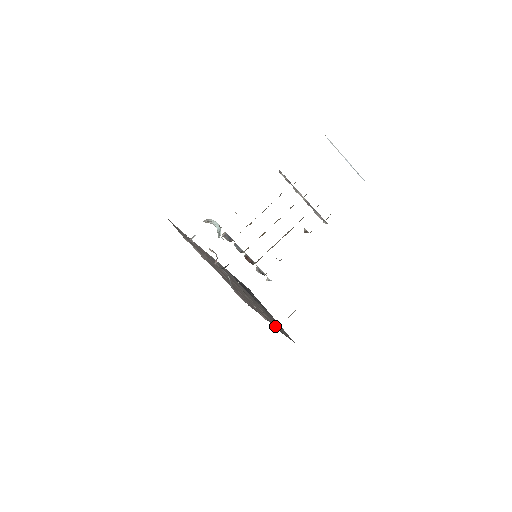
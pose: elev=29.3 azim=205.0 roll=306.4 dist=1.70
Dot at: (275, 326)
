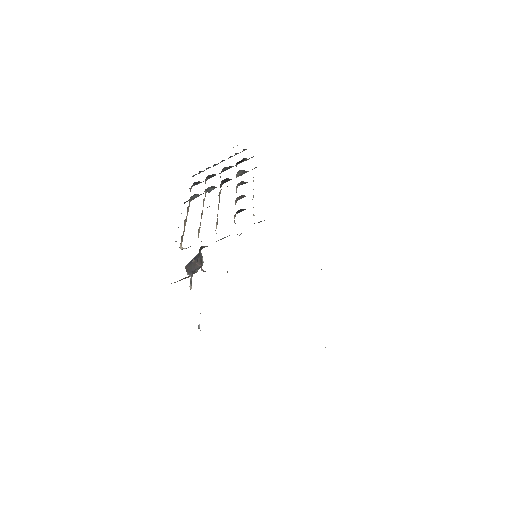
Dot at: occluded
